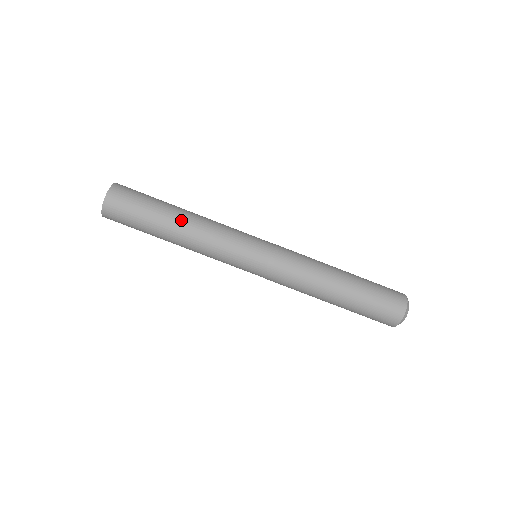
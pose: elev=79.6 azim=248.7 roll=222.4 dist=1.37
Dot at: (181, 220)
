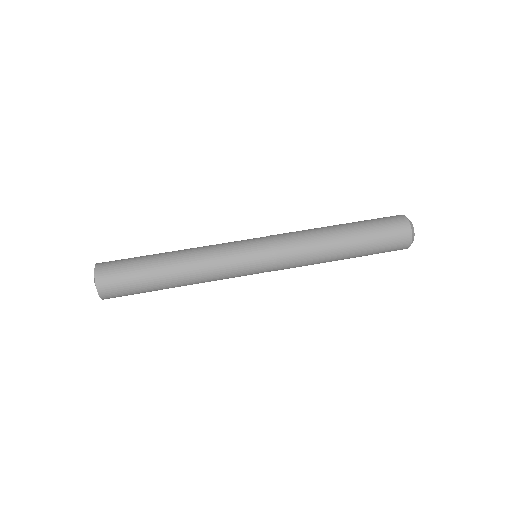
Dot at: (173, 252)
